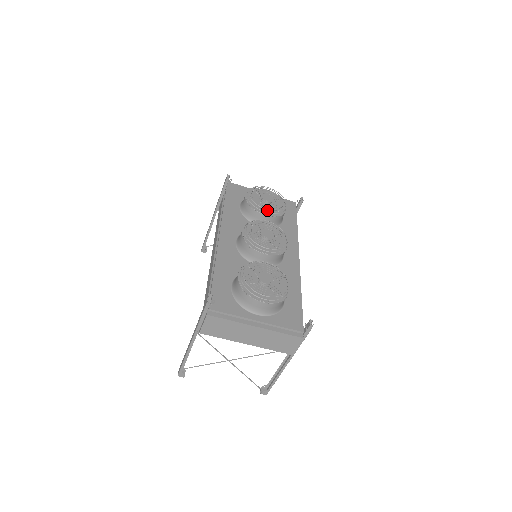
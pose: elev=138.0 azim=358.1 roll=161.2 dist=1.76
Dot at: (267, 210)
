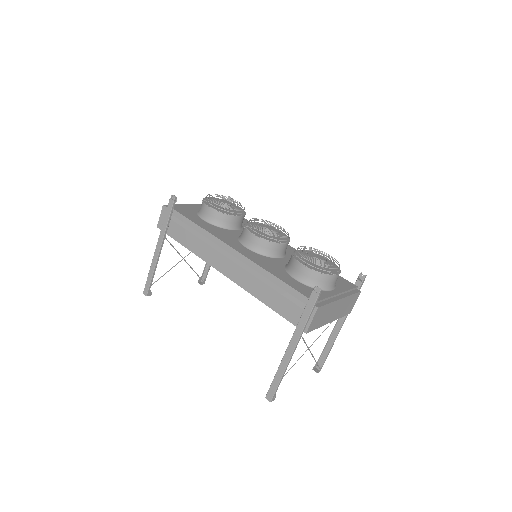
Dot at: (235, 212)
